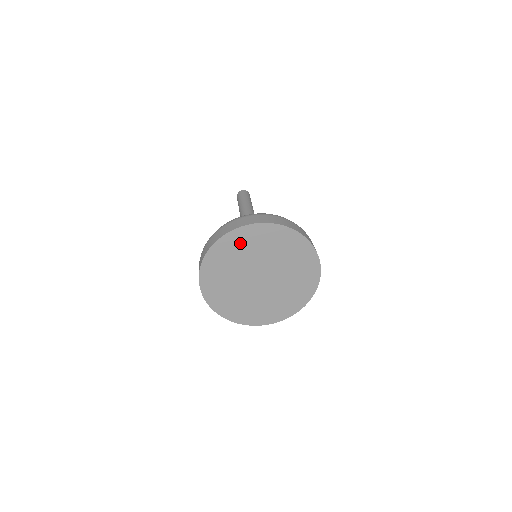
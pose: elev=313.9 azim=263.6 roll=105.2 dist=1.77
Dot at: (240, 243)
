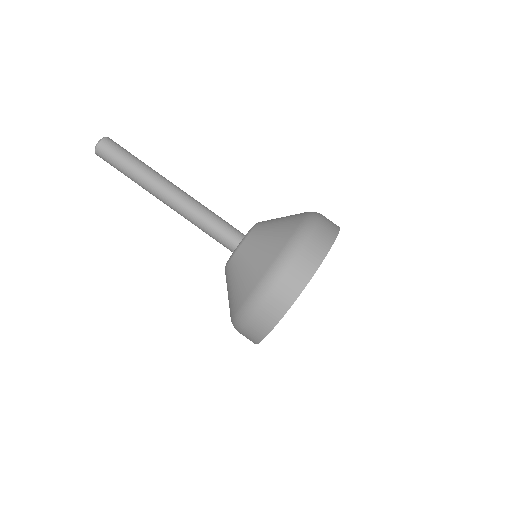
Dot at: occluded
